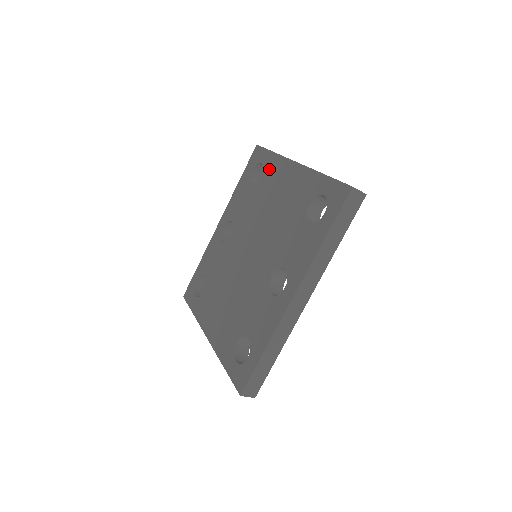
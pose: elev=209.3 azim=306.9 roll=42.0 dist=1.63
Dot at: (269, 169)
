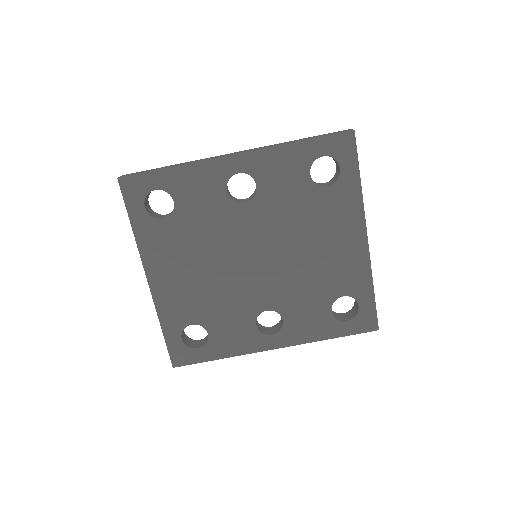
Dot at: (342, 197)
